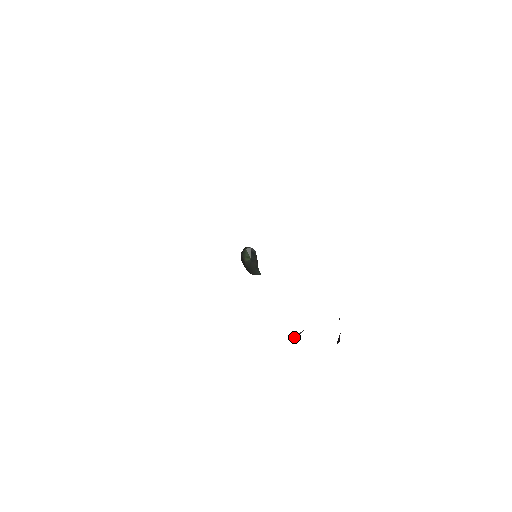
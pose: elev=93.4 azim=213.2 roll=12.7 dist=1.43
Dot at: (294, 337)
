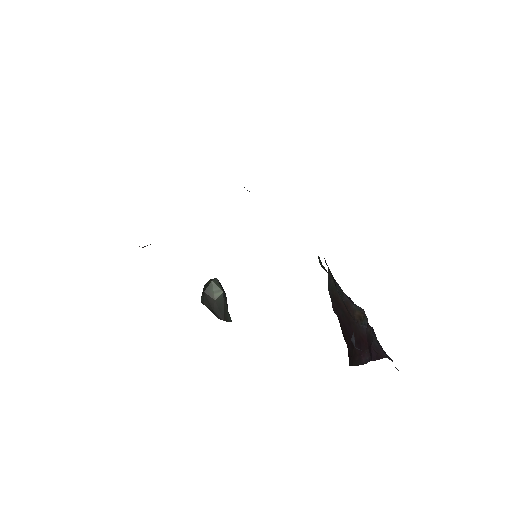
Dot at: (352, 340)
